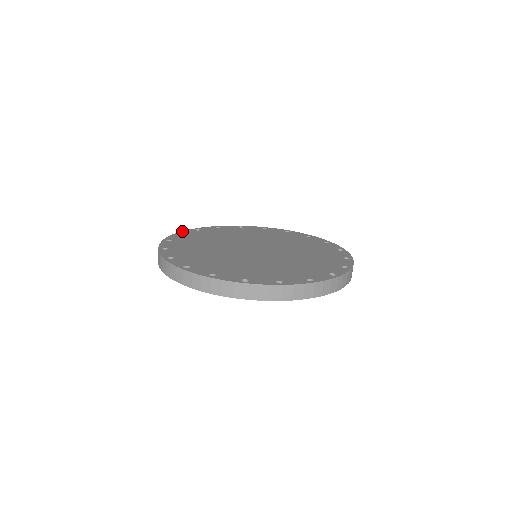
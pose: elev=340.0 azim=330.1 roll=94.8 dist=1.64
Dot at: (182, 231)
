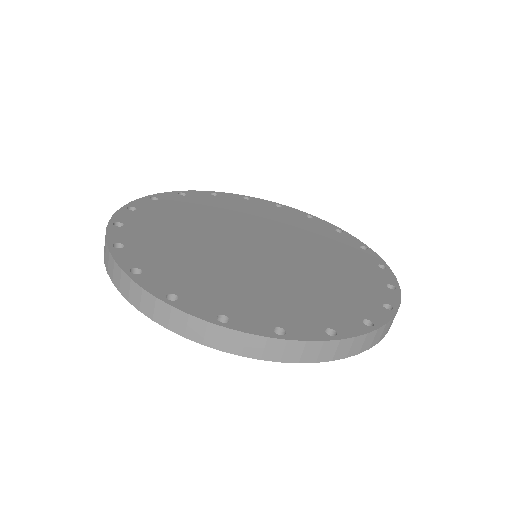
Dot at: (113, 215)
